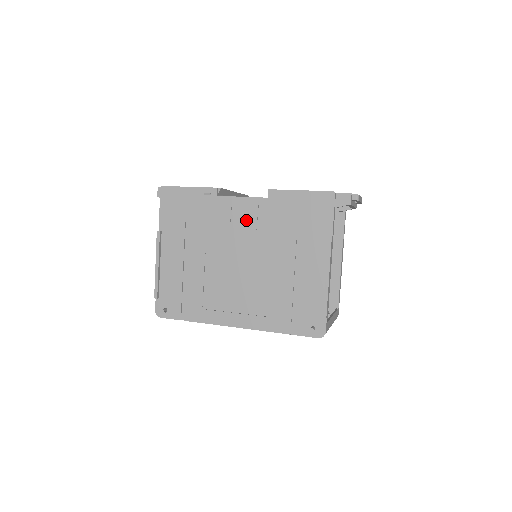
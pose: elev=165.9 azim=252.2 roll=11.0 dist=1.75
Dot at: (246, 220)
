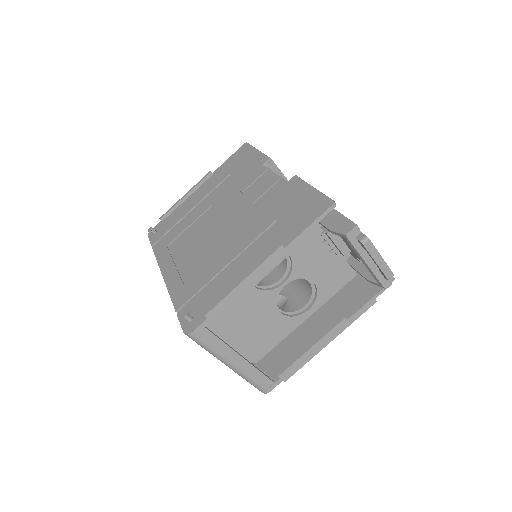
Dot at: (257, 192)
